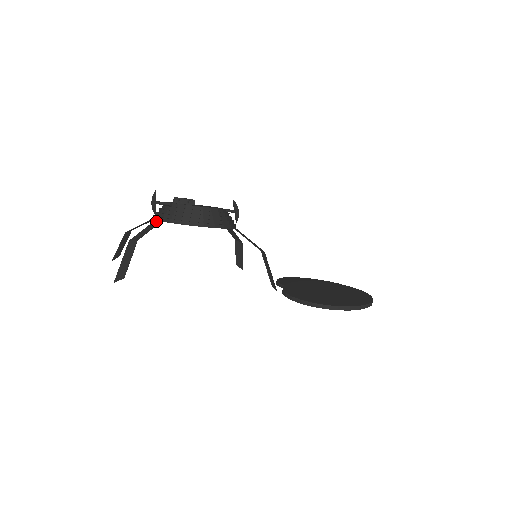
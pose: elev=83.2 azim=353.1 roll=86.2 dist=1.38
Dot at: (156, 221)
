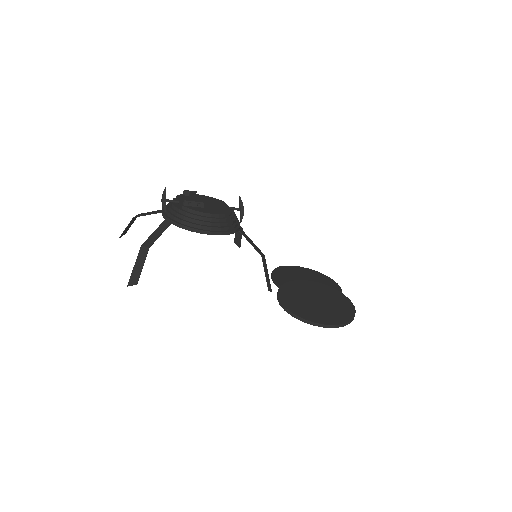
Dot at: (166, 222)
